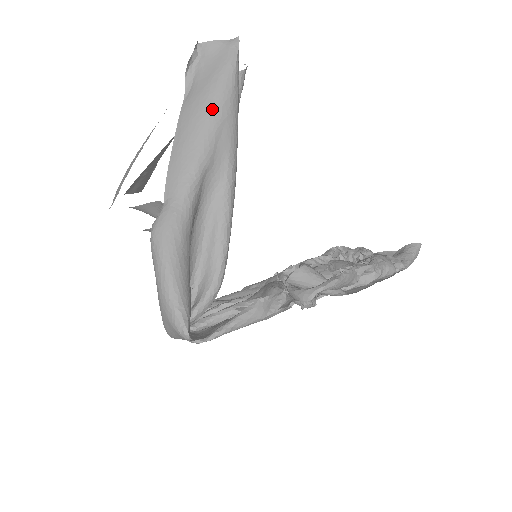
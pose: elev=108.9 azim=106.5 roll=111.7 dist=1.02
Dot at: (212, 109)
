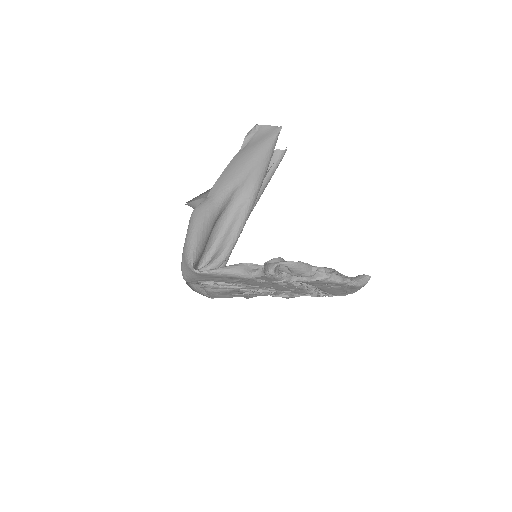
Dot at: (252, 157)
